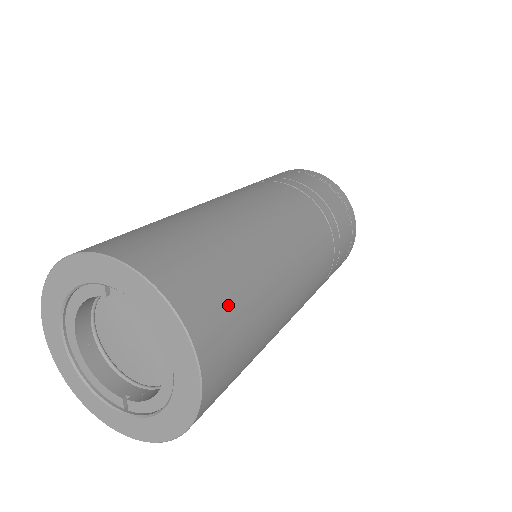
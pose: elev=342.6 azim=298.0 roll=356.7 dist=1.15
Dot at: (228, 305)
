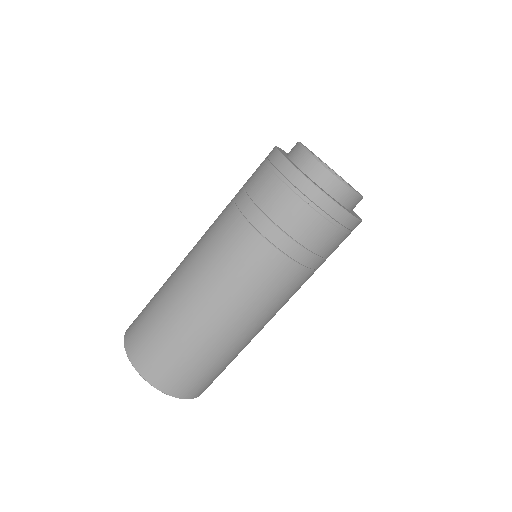
Dot at: (186, 372)
